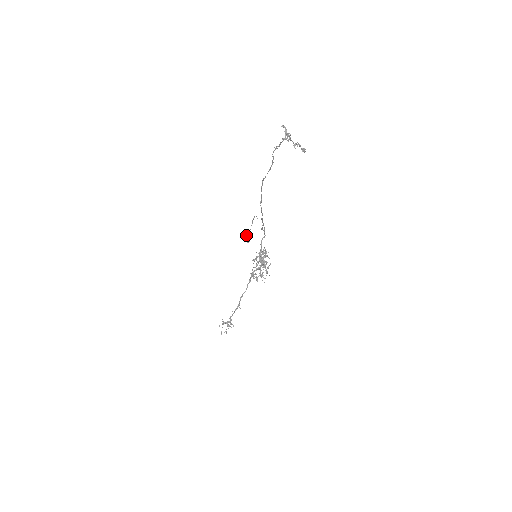
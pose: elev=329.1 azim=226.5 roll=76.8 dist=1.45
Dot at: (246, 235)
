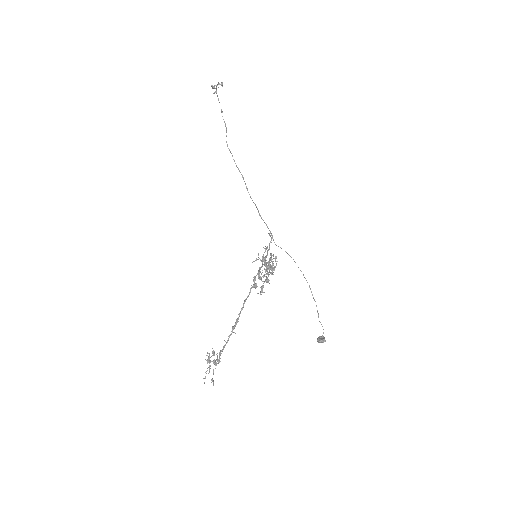
Dot at: (322, 337)
